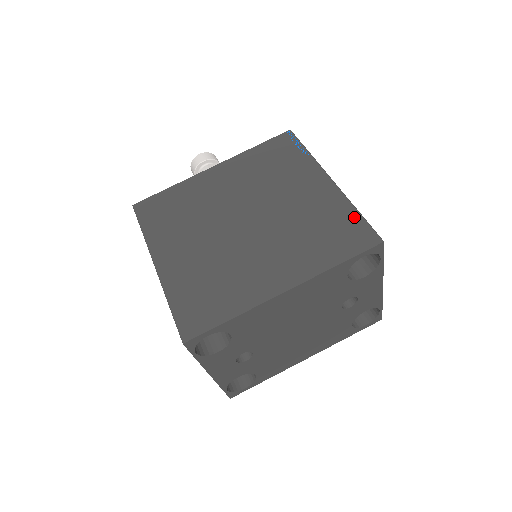
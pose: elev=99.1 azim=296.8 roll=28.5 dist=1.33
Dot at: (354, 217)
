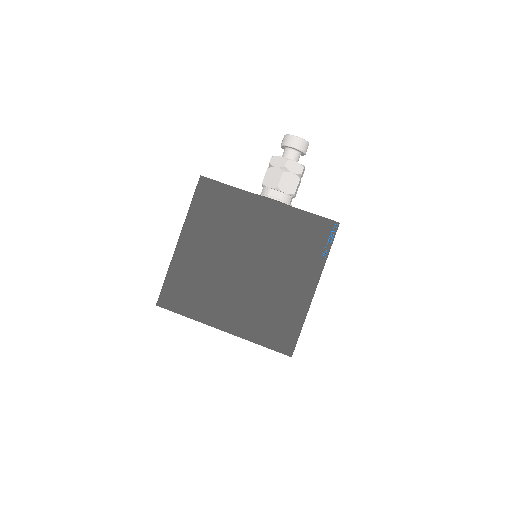
Dot at: (296, 328)
